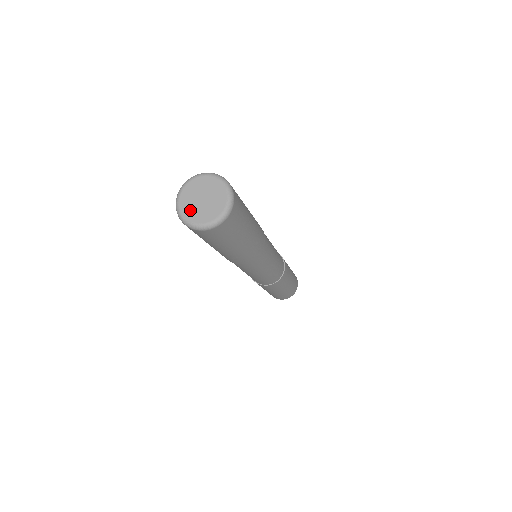
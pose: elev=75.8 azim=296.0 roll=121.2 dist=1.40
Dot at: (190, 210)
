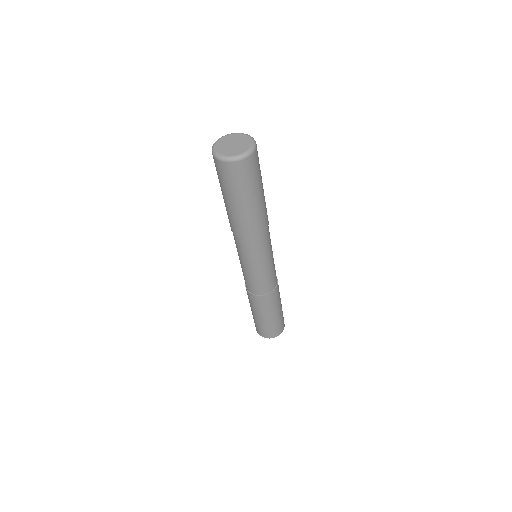
Dot at: (222, 148)
